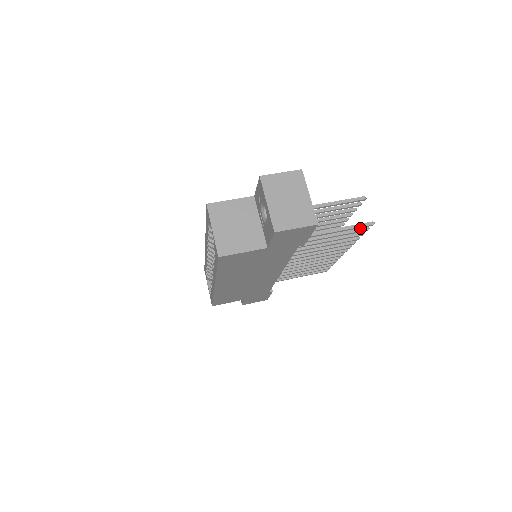
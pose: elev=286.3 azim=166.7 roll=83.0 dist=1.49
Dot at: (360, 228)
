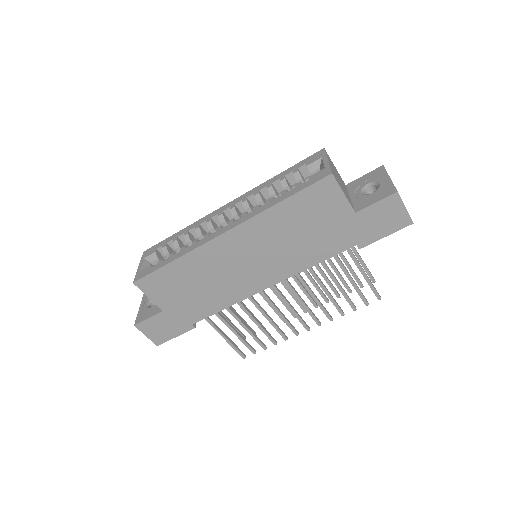
Dot at: occluded
